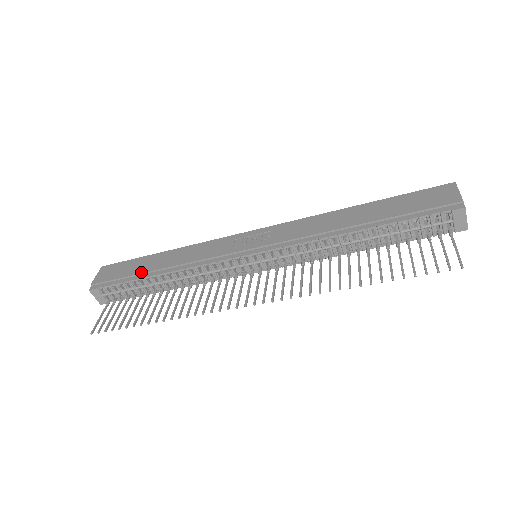
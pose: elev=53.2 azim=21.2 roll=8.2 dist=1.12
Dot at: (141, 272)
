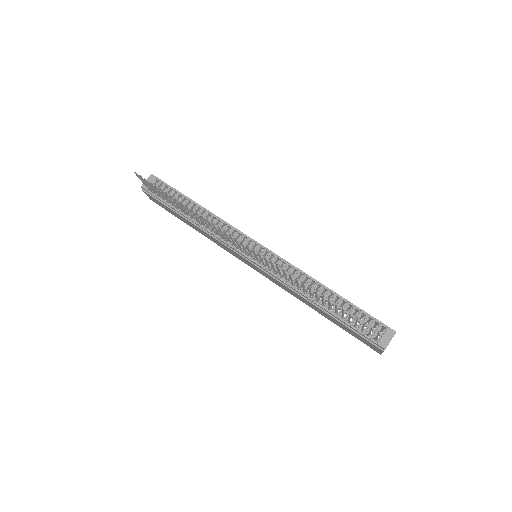
Dot at: occluded
